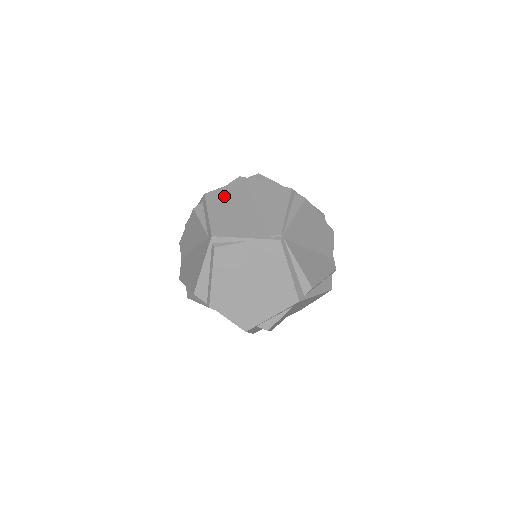
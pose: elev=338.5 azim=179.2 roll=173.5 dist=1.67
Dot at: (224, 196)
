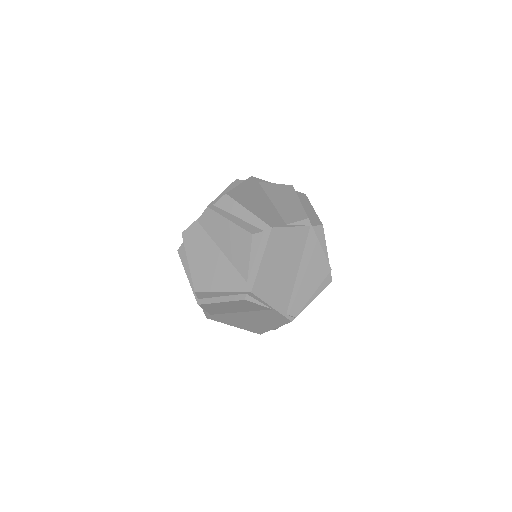
Dot at: (284, 242)
